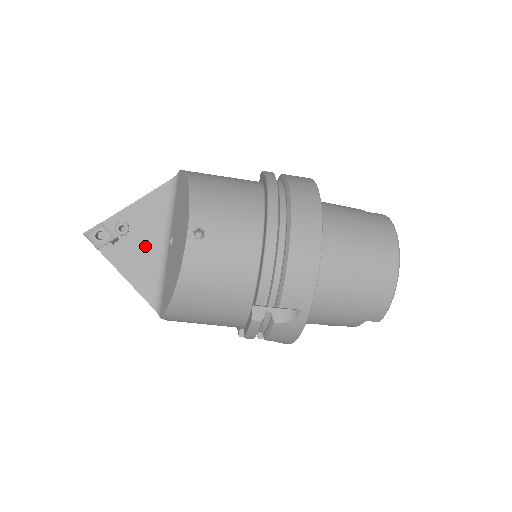
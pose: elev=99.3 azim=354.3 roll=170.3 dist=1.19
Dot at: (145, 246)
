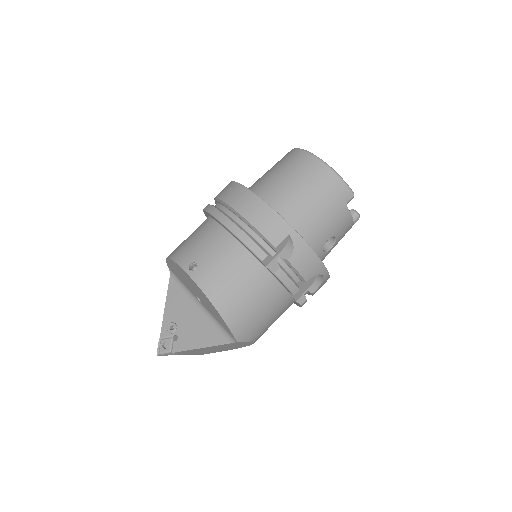
Dot at: (192, 321)
